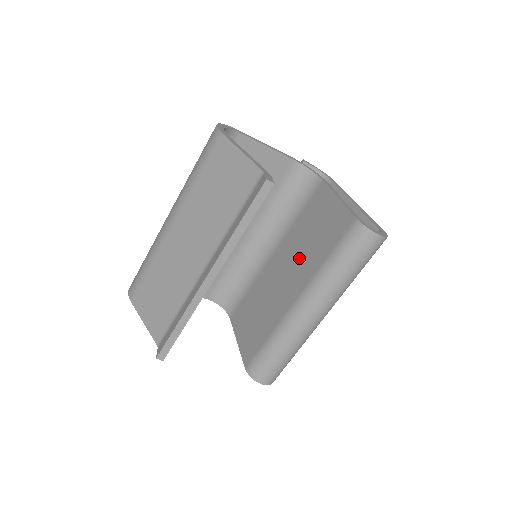
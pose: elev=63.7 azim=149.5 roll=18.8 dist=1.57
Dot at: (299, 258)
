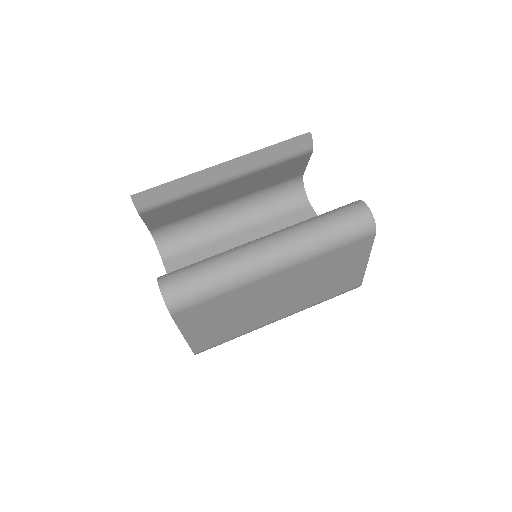
Dot at: occluded
